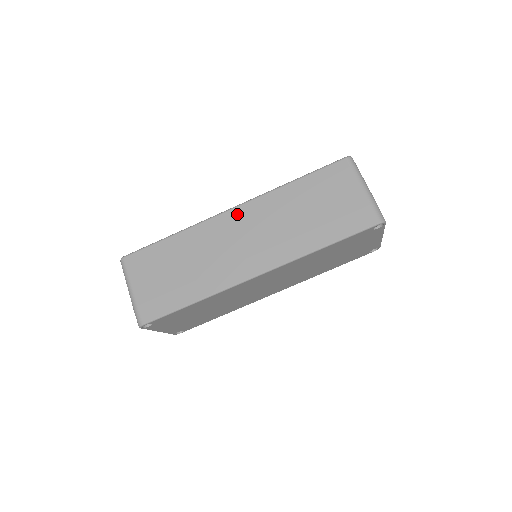
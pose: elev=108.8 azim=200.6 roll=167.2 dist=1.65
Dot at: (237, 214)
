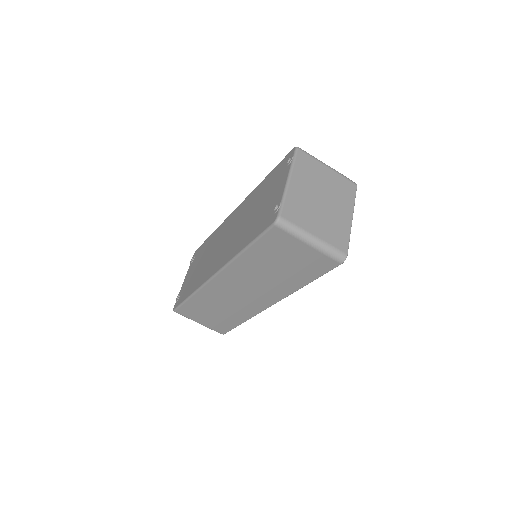
Dot at: (222, 279)
